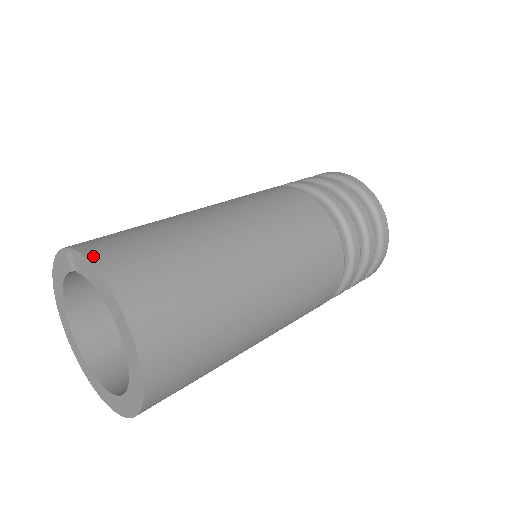
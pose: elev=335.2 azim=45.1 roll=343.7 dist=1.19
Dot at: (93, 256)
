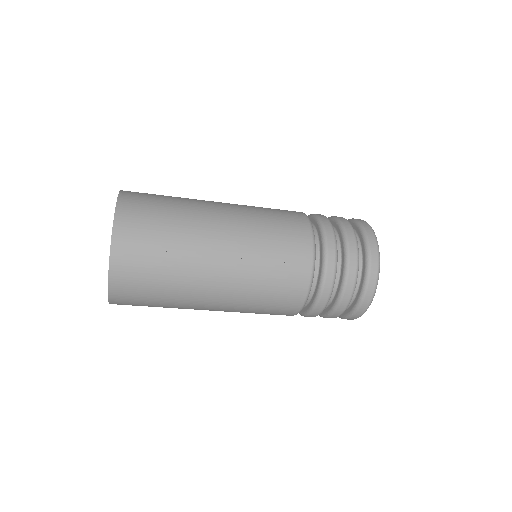
Dot at: occluded
